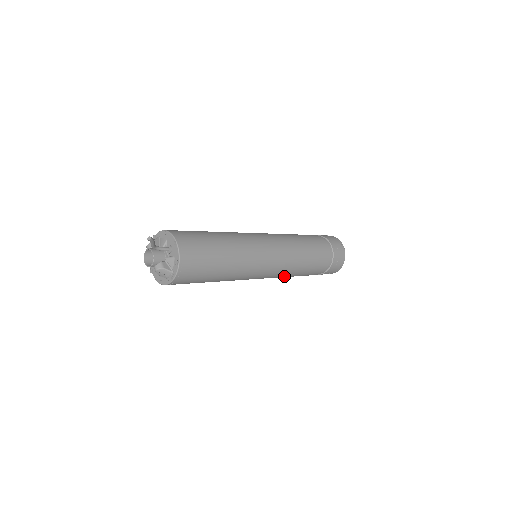
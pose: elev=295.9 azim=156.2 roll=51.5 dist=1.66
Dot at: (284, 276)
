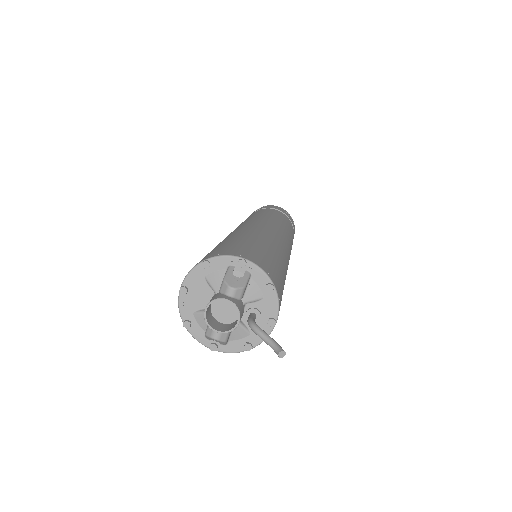
Dot at: occluded
